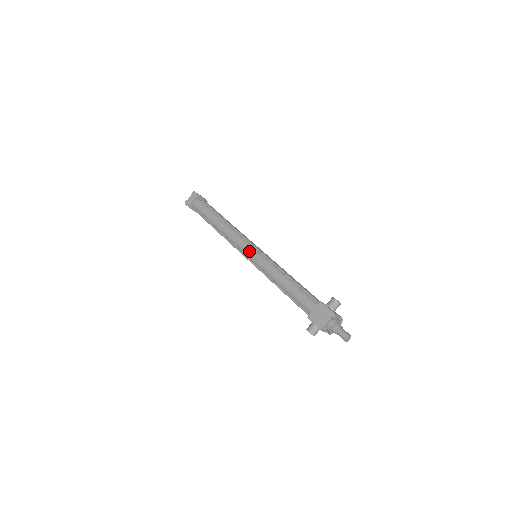
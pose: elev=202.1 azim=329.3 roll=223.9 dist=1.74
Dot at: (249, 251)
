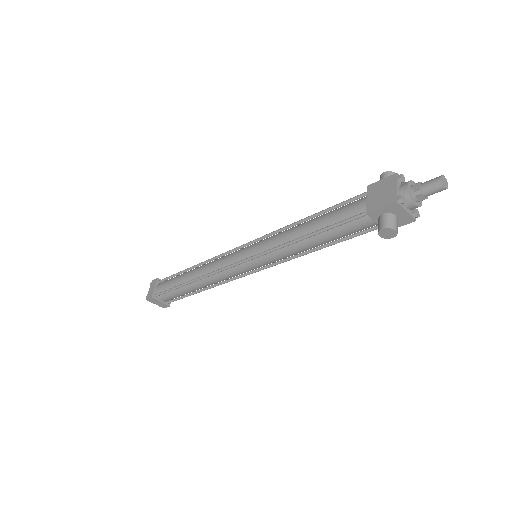
Dot at: (242, 252)
